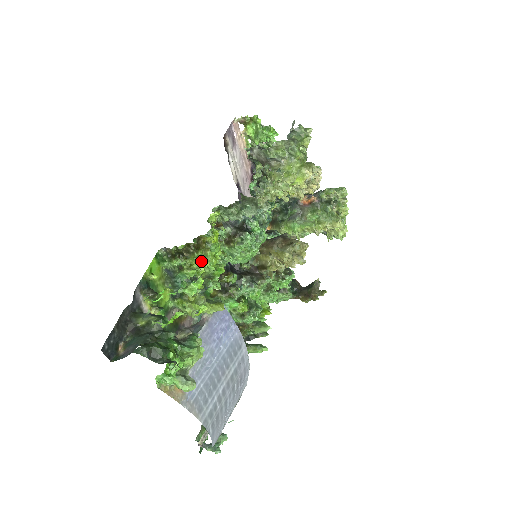
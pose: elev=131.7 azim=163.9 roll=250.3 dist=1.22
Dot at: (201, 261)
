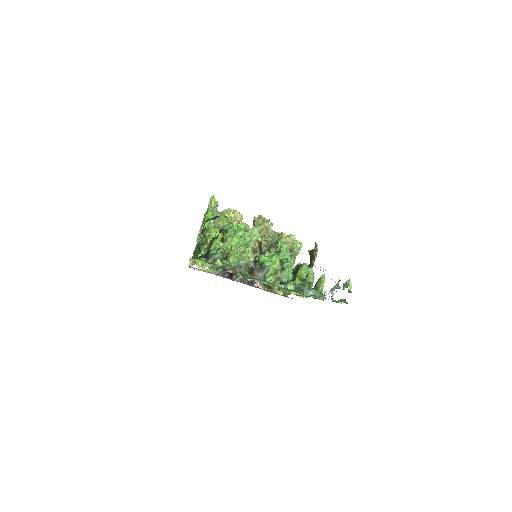
Dot at: (211, 235)
